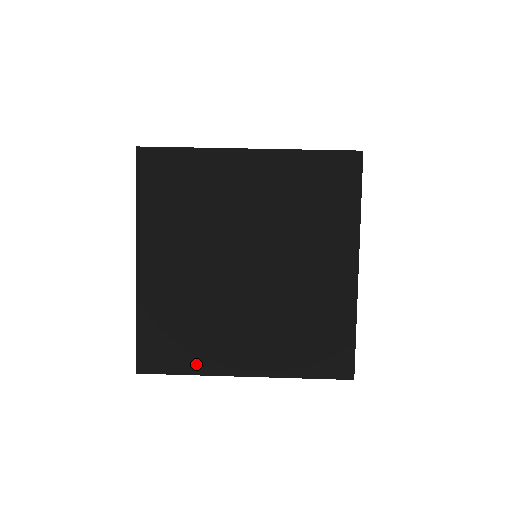
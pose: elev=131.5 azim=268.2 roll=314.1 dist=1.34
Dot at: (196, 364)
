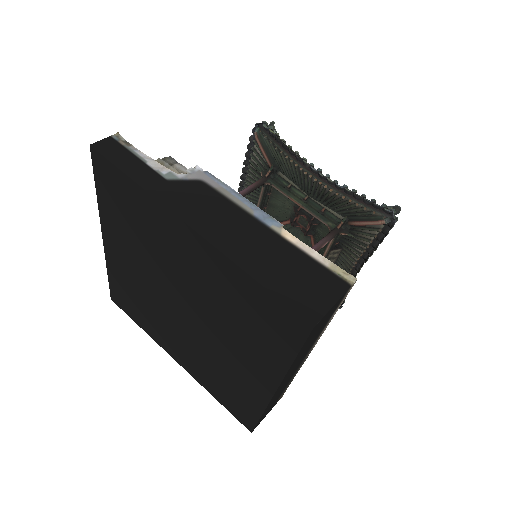
Dot at: (146, 328)
